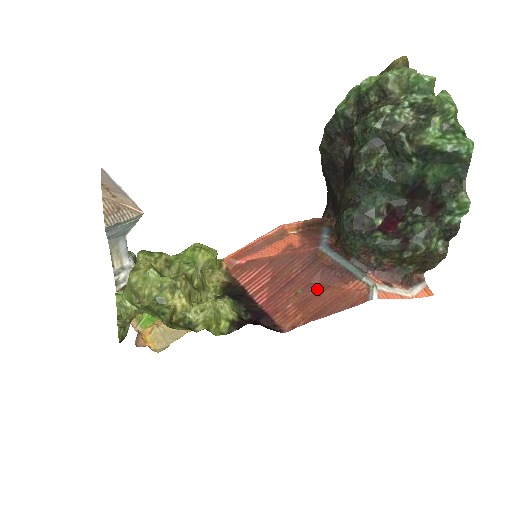
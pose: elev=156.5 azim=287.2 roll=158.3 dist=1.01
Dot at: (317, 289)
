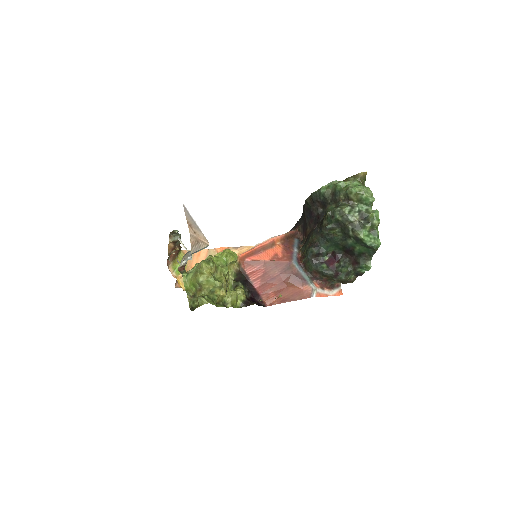
Dot at: (287, 286)
